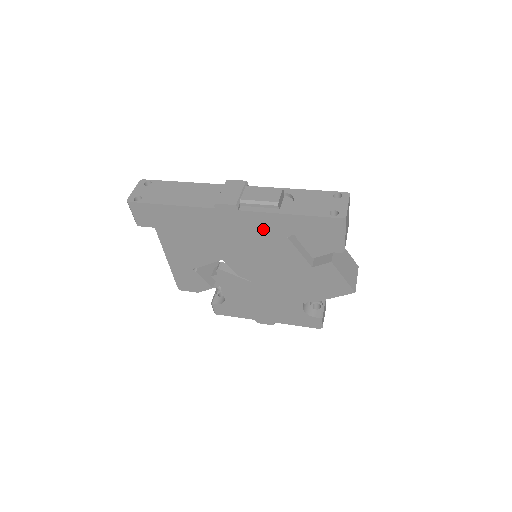
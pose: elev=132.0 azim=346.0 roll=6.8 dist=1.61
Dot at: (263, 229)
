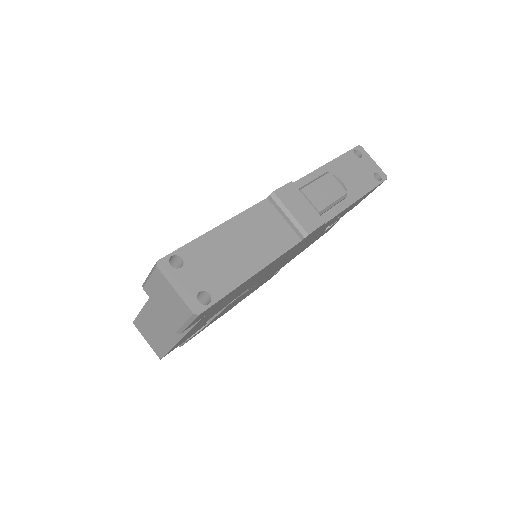
Dot at: occluded
